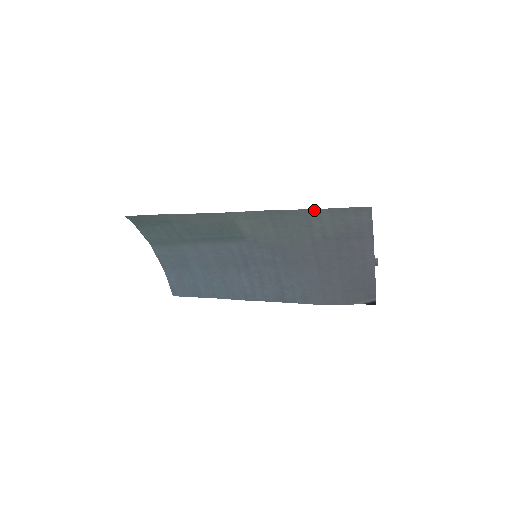
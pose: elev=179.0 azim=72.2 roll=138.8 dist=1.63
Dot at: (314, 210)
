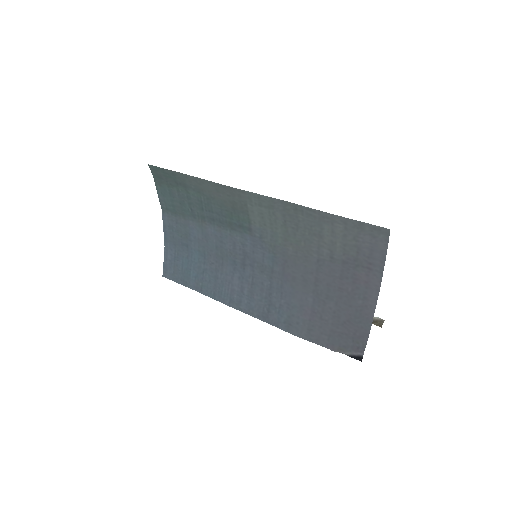
Dot at: (329, 215)
